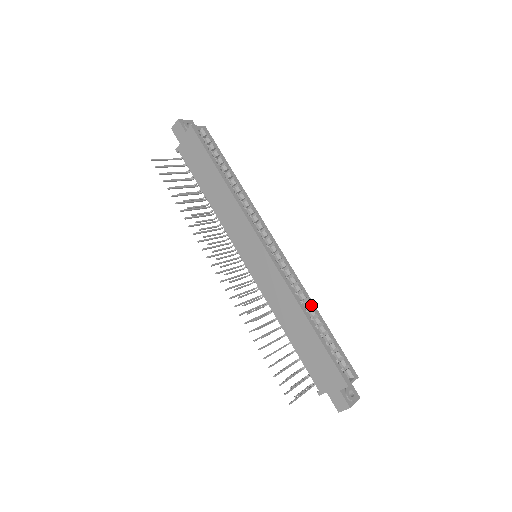
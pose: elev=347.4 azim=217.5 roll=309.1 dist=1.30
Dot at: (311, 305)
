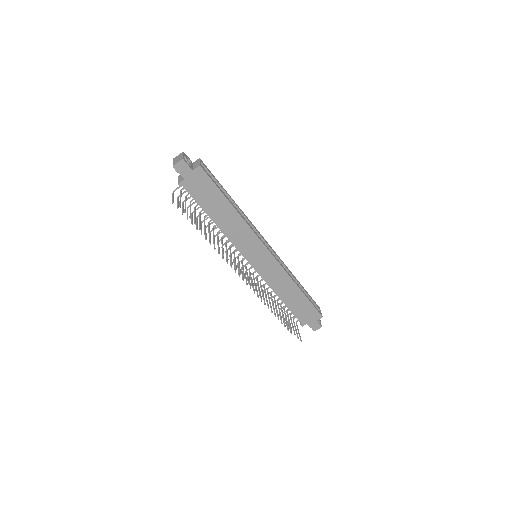
Dot at: (294, 277)
